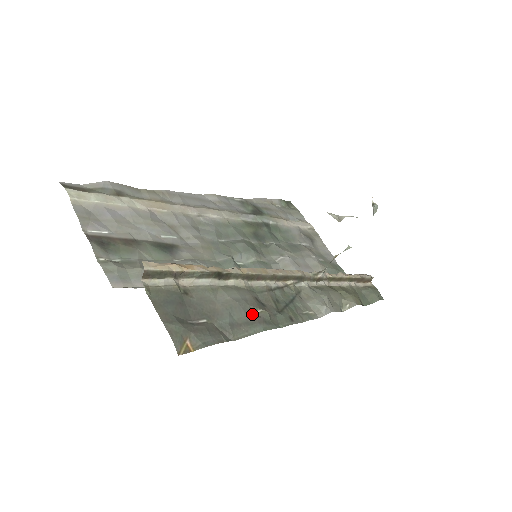
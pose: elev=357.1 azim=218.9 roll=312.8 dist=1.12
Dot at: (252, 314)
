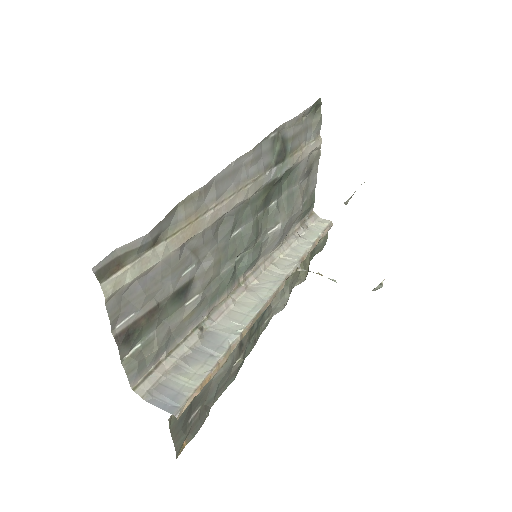
Dot at: (232, 368)
